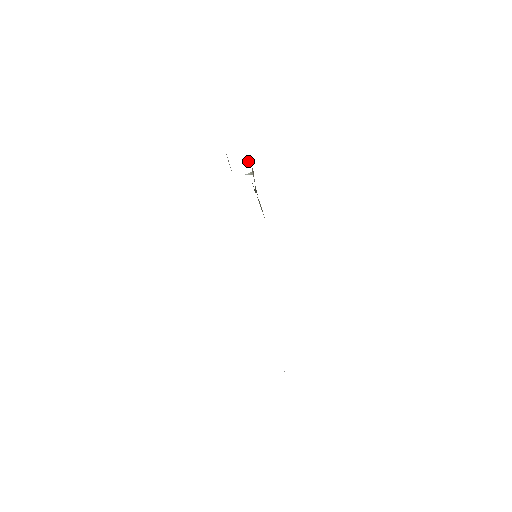
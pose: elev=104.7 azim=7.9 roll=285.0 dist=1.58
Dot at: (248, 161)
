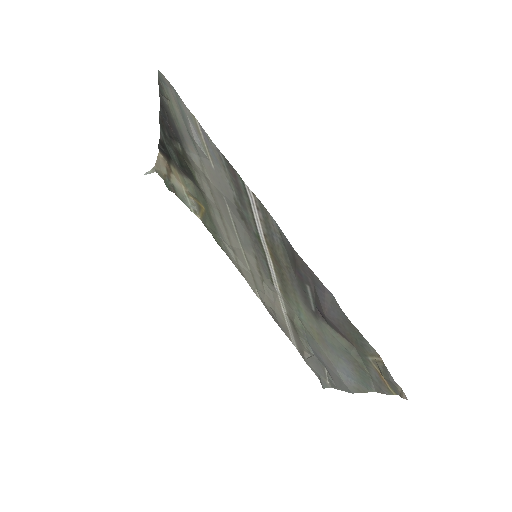
Dot at: (161, 149)
